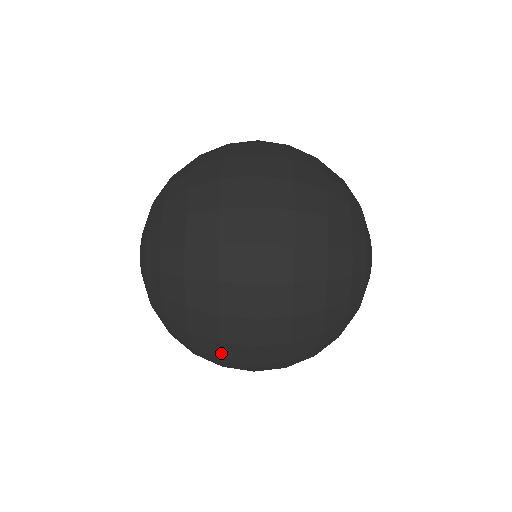
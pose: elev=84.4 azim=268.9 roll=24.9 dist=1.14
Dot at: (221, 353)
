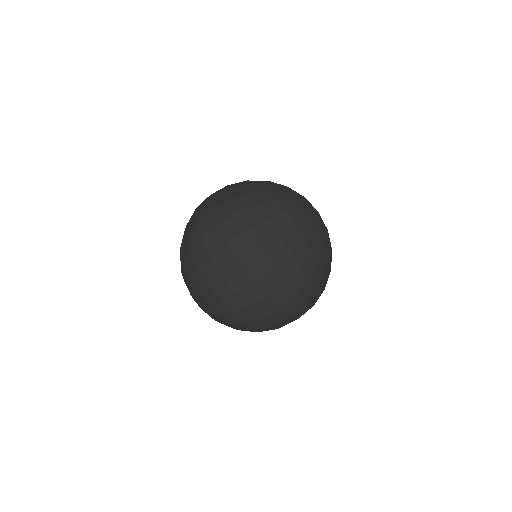
Dot at: (244, 301)
